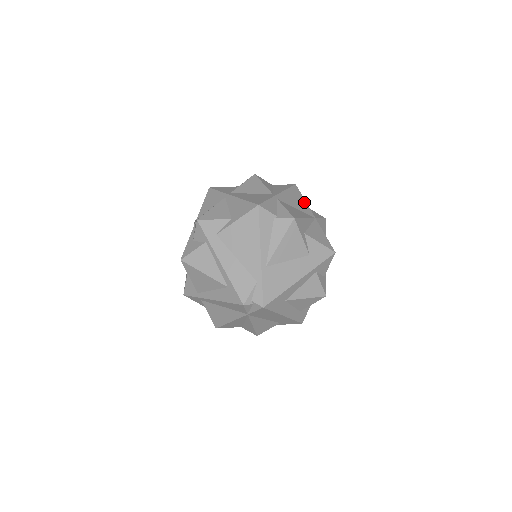
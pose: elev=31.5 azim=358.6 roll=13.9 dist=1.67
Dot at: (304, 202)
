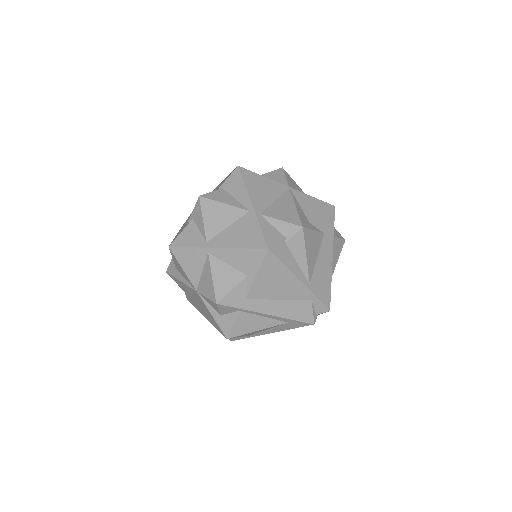
Dot at: (266, 180)
